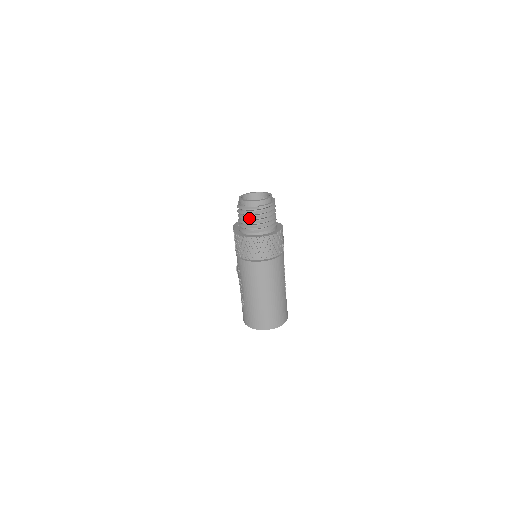
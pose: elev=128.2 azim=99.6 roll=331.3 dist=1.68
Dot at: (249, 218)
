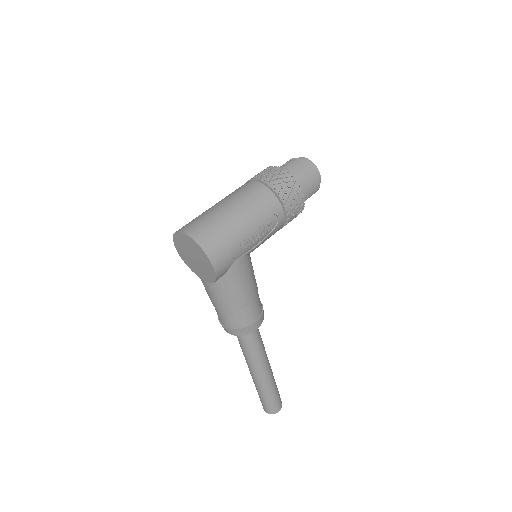
Dot at: (284, 164)
